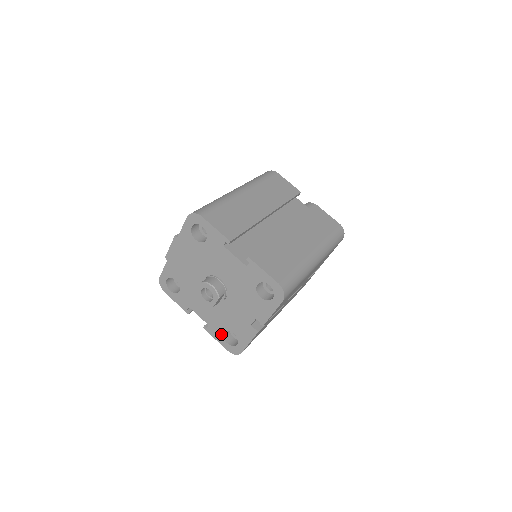
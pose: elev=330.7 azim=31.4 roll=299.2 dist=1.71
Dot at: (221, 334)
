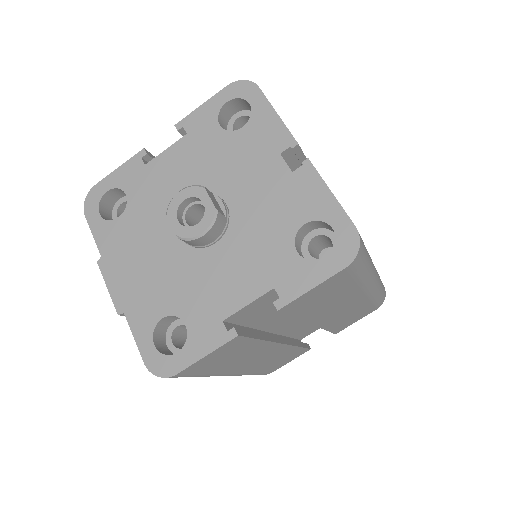
Dot at: (300, 263)
